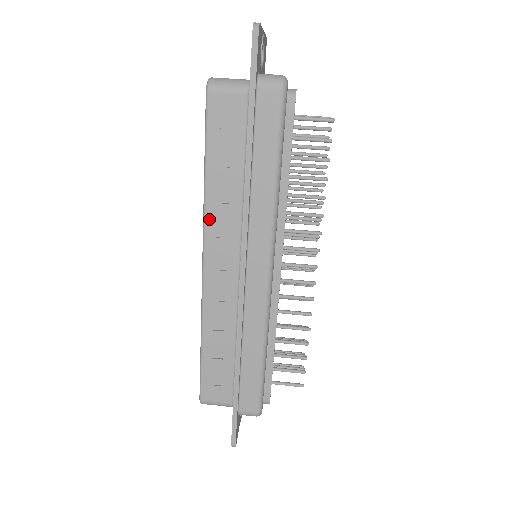
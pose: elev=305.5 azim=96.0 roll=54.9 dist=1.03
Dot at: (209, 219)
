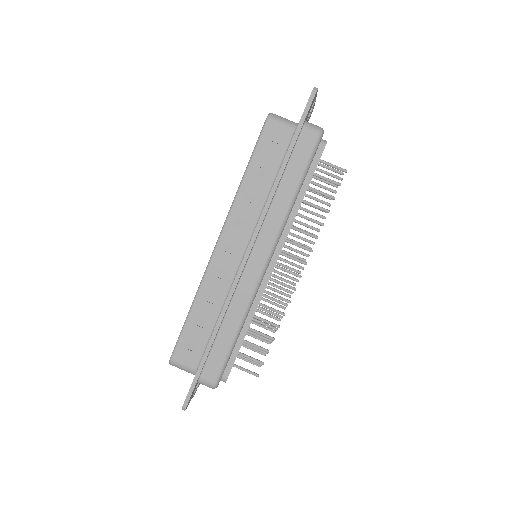
Dot at: (234, 210)
